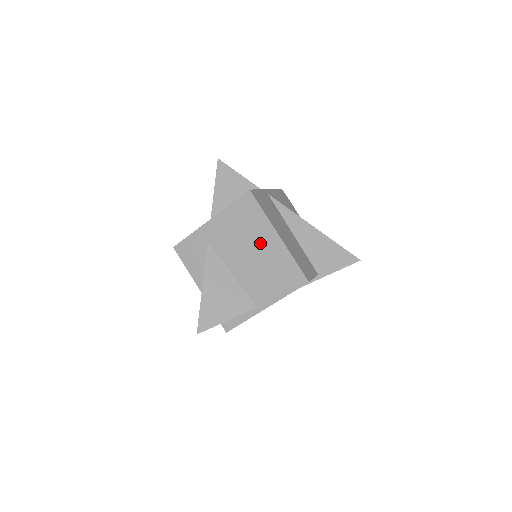
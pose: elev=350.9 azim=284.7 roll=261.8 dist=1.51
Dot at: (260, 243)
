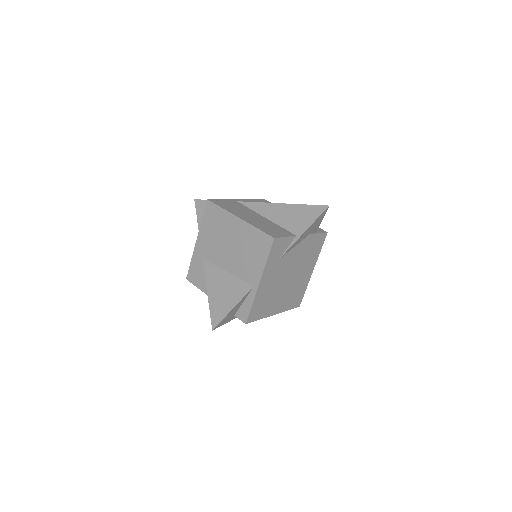
Dot at: (231, 233)
